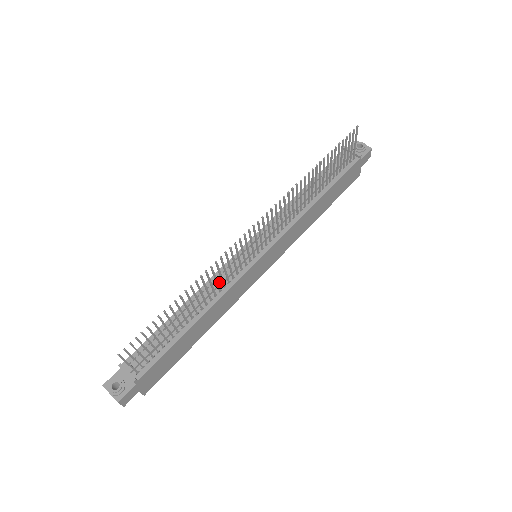
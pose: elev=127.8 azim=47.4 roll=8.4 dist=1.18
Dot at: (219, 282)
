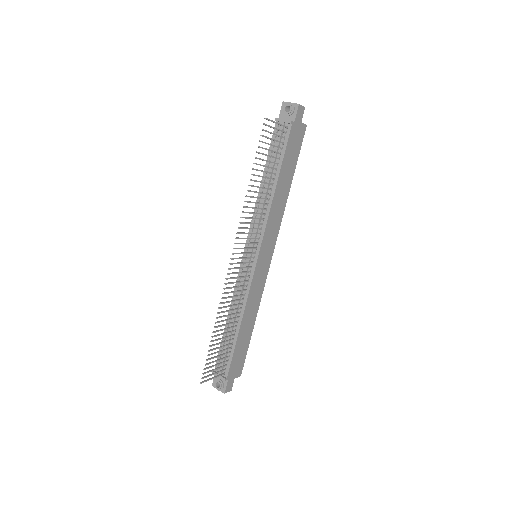
Dot at: (239, 294)
